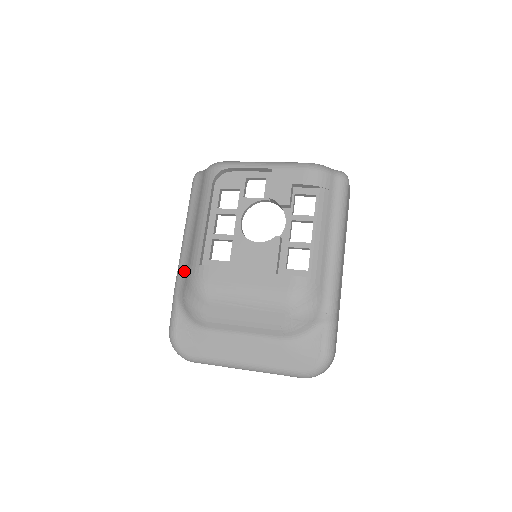
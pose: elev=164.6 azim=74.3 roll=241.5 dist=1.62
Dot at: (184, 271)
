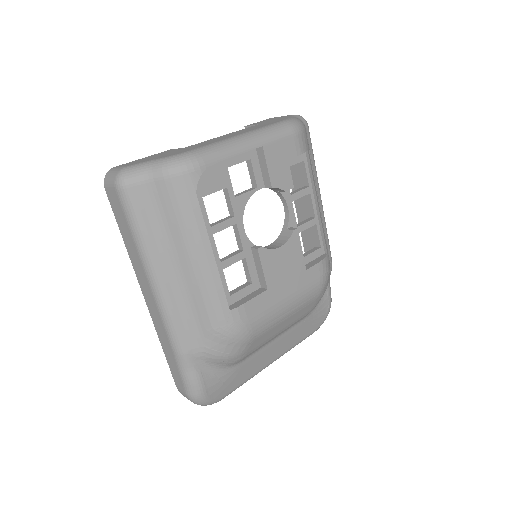
Dot at: (189, 324)
